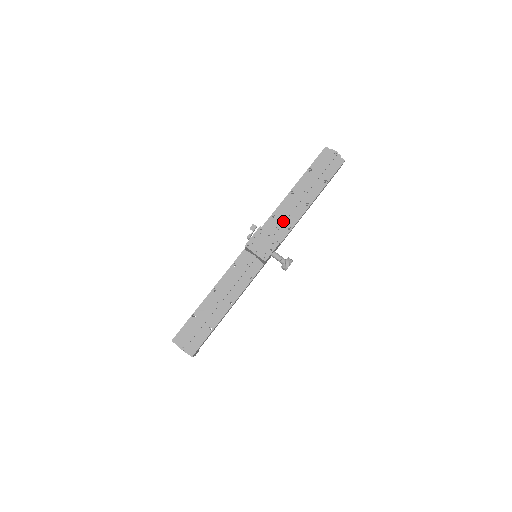
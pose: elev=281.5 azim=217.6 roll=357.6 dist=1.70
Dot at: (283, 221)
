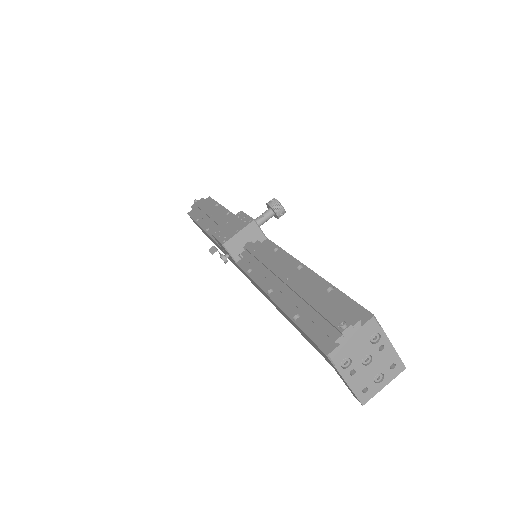
Dot at: occluded
